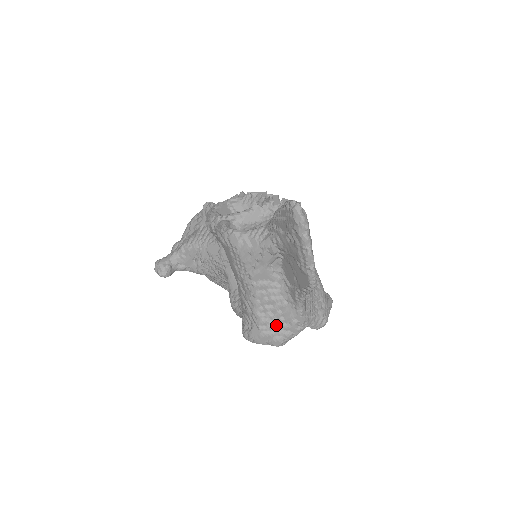
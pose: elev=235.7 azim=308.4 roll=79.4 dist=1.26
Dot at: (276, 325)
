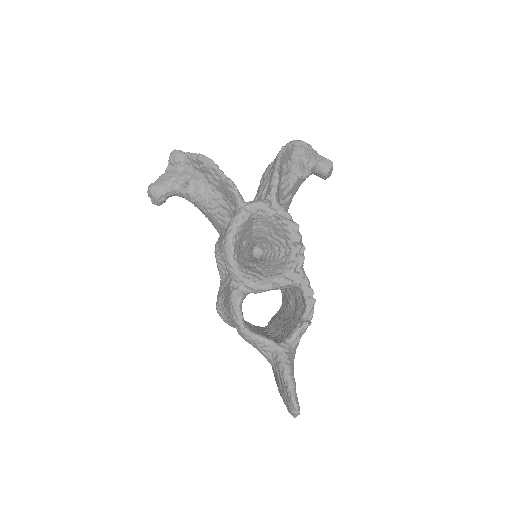
Dot at: occluded
